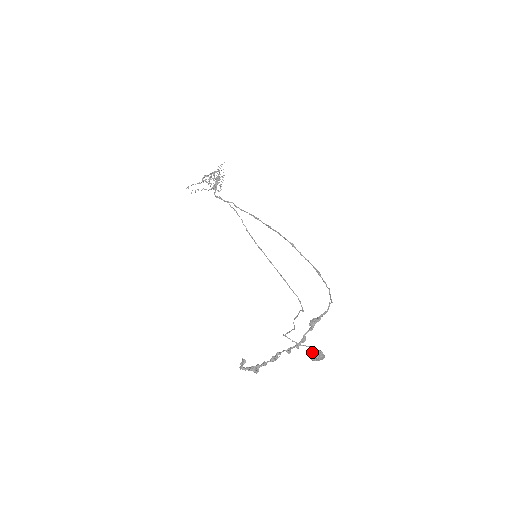
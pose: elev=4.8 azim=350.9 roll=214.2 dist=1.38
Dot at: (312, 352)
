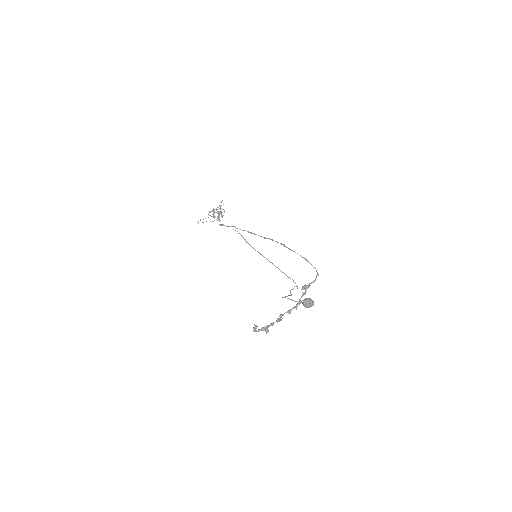
Dot at: (304, 299)
